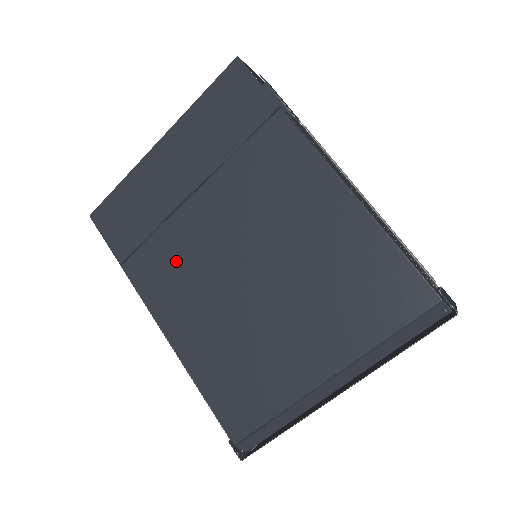
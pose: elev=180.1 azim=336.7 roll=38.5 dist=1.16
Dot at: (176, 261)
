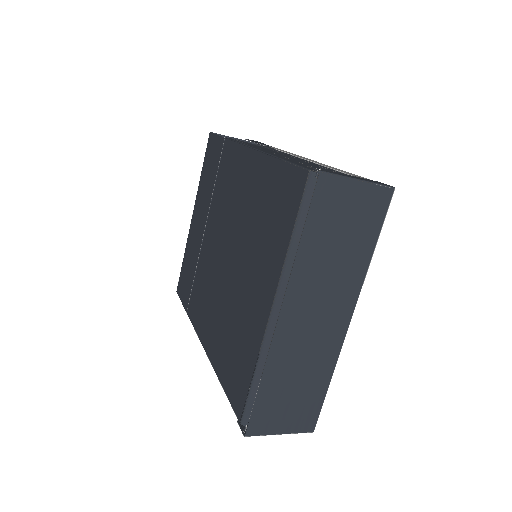
Dot at: (203, 286)
